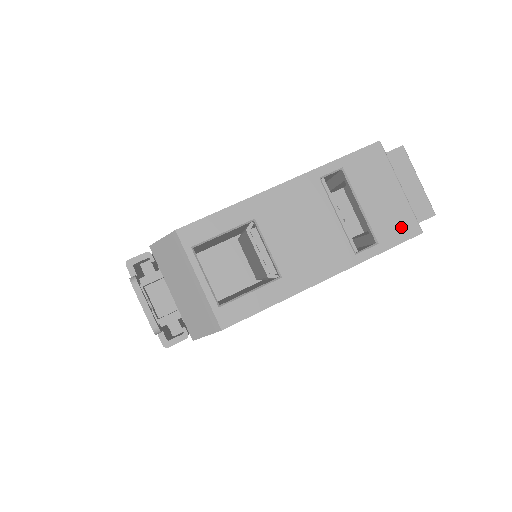
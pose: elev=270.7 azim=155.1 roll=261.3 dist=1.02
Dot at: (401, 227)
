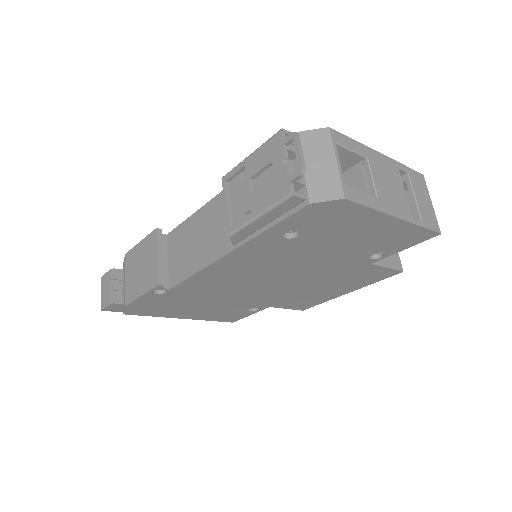
Dot at: (432, 222)
